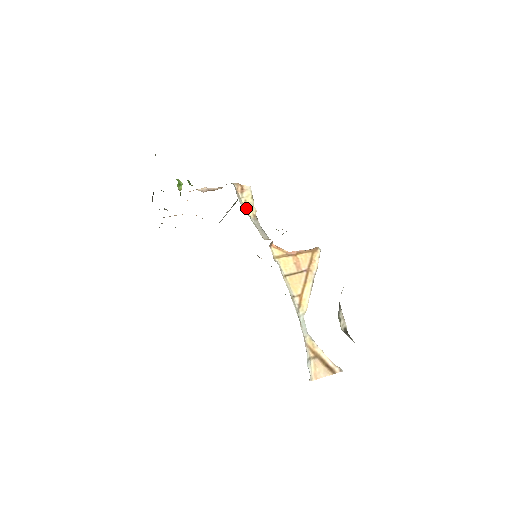
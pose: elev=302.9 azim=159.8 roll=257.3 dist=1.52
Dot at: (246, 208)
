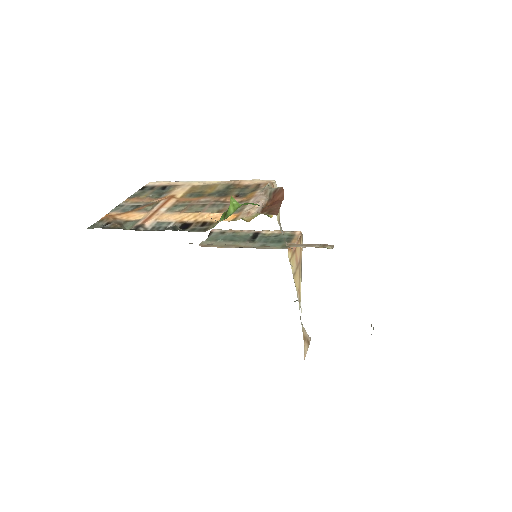
Dot at: occluded
